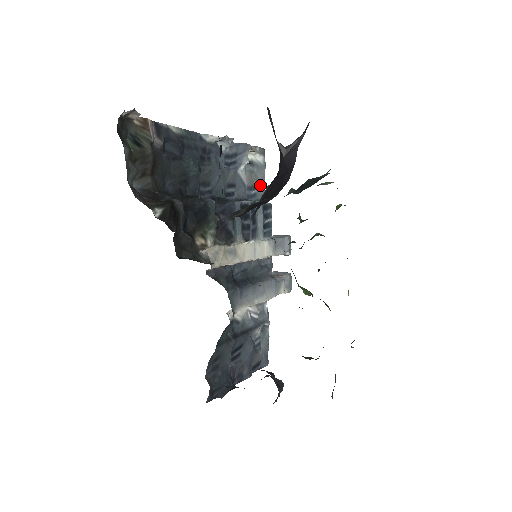
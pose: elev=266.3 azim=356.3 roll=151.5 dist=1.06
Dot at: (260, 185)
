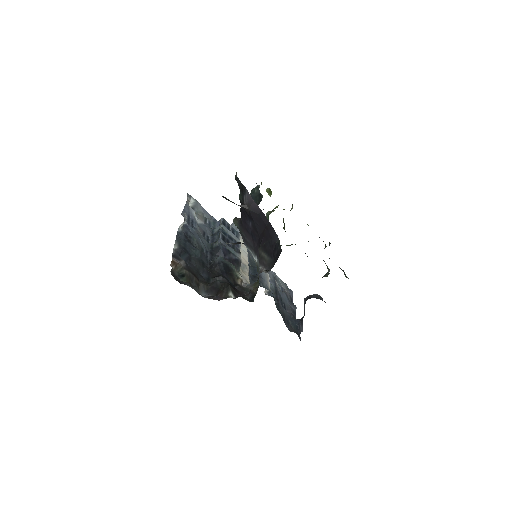
Dot at: (205, 214)
